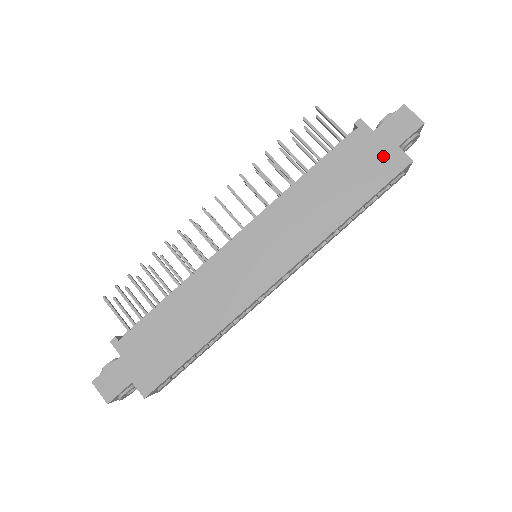
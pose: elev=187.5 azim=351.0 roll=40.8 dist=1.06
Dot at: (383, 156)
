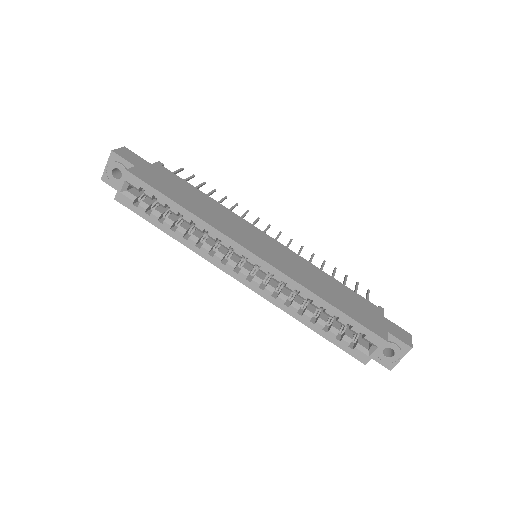
Dot at: (376, 322)
